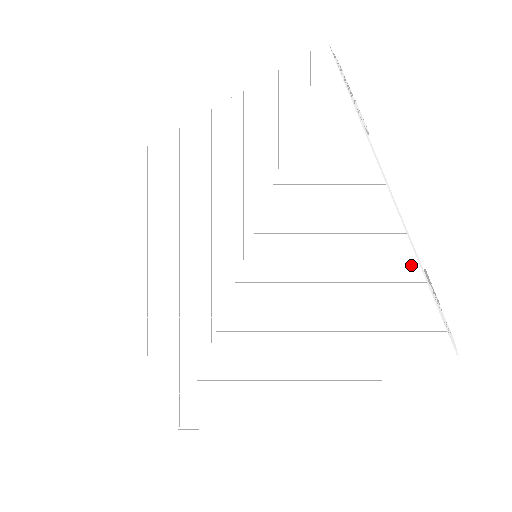
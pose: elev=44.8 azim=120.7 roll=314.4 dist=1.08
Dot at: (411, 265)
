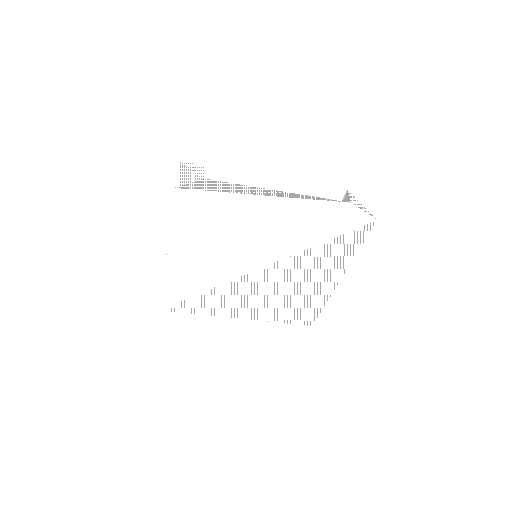
Dot at: (324, 300)
